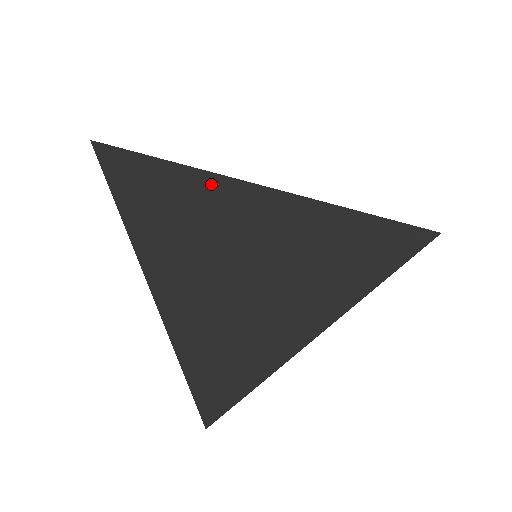
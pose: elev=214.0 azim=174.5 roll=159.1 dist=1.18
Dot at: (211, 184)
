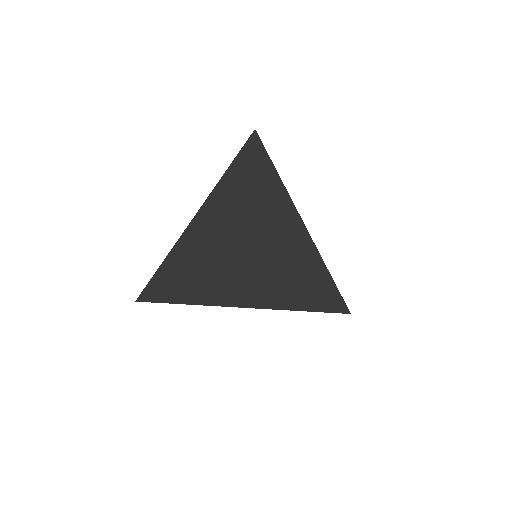
Dot at: (190, 233)
